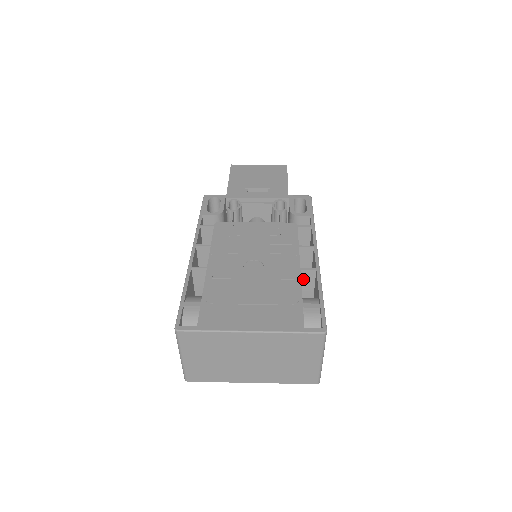
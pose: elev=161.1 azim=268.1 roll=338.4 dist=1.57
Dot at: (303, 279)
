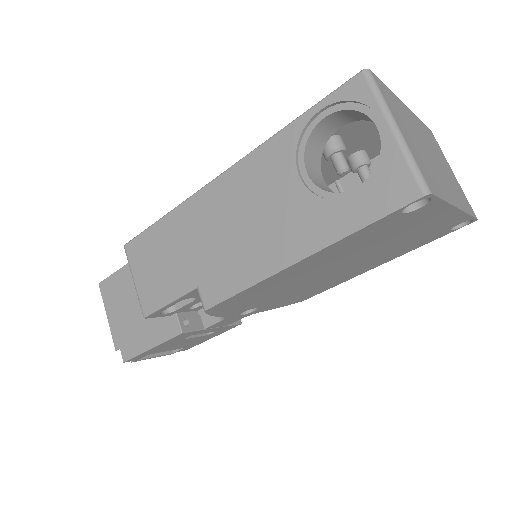
Dot at: occluded
